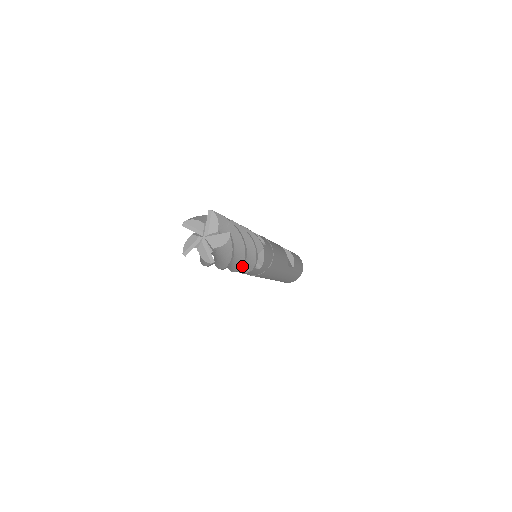
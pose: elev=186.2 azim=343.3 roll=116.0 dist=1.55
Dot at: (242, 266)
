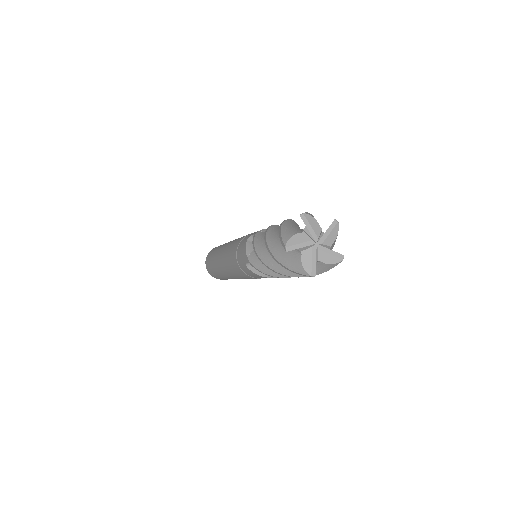
Dot at: occluded
